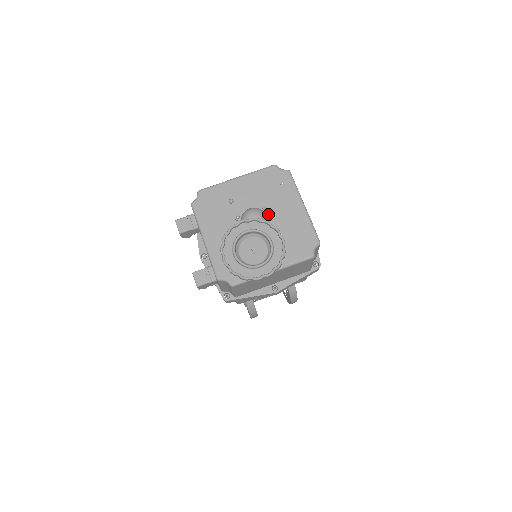
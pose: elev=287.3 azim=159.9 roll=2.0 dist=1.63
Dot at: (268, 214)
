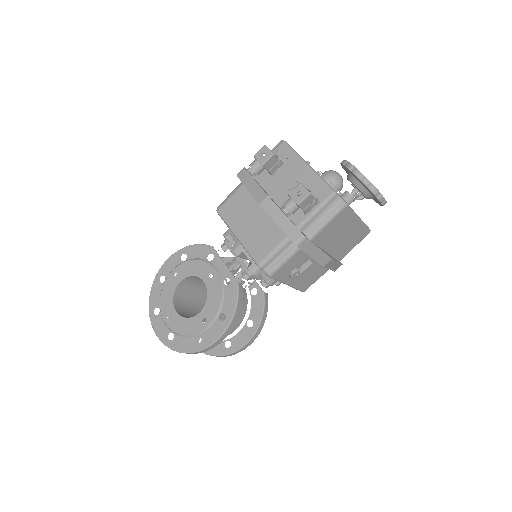
Dot at: occluded
